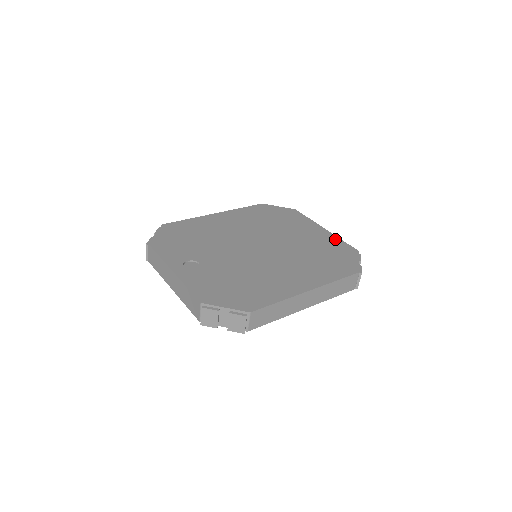
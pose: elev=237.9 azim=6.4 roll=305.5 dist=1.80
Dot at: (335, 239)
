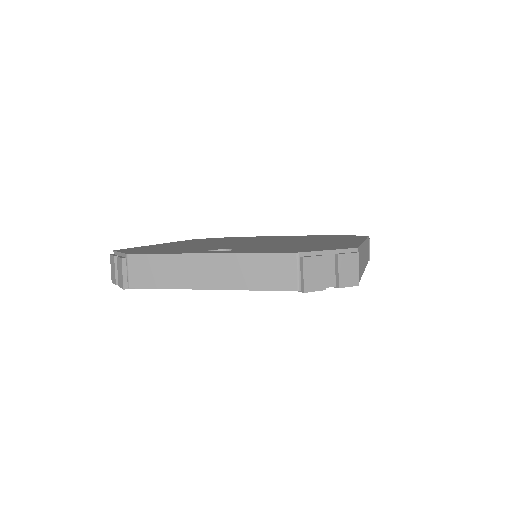
Dot at: occluded
